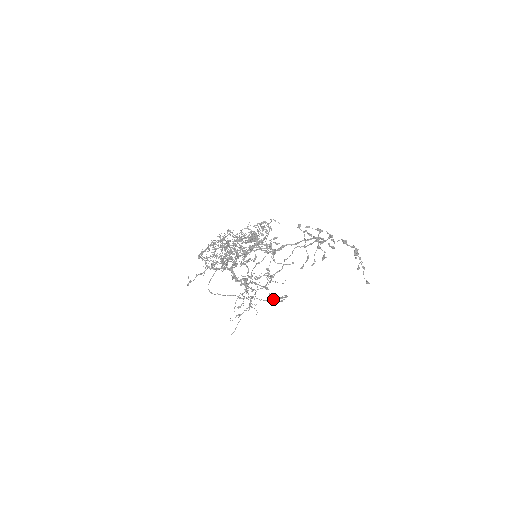
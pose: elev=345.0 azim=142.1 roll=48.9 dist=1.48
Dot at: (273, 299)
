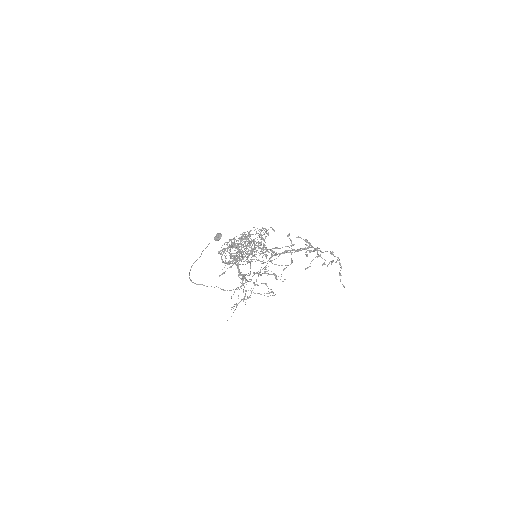
Dot at: (264, 293)
